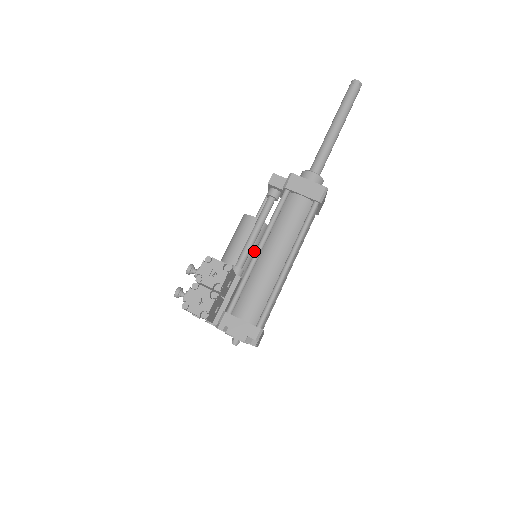
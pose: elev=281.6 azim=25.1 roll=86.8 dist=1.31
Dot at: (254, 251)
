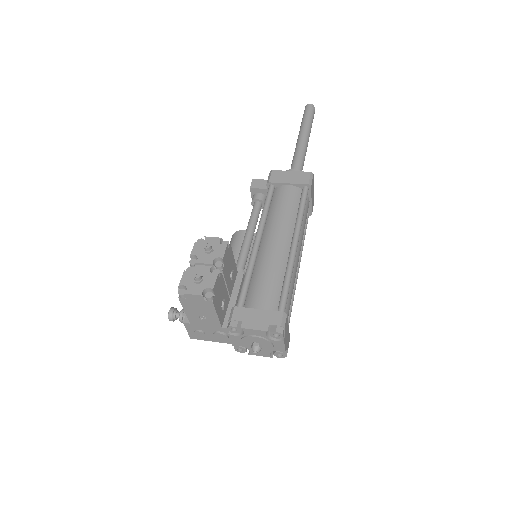
Dot at: occluded
